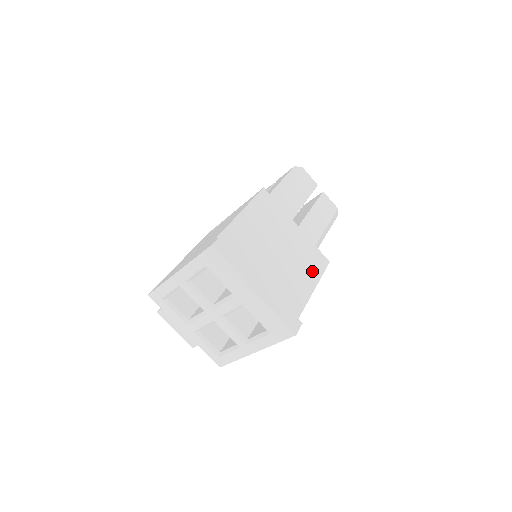
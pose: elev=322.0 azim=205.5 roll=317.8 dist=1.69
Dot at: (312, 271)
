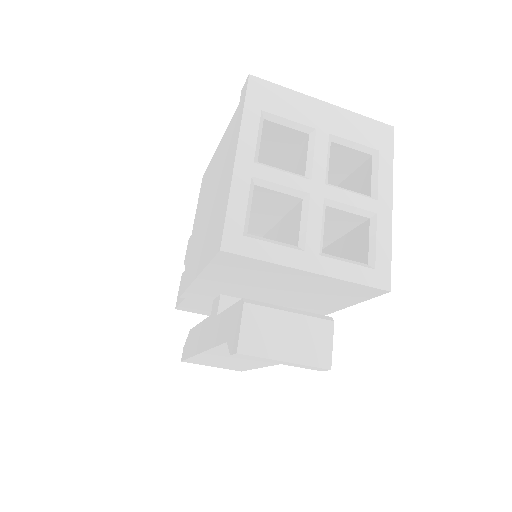
Dot at: occluded
